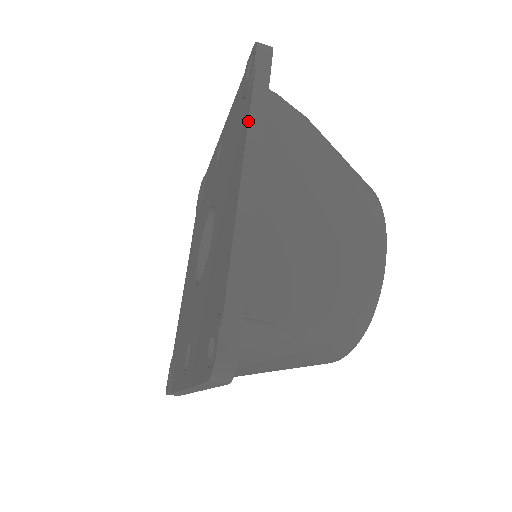
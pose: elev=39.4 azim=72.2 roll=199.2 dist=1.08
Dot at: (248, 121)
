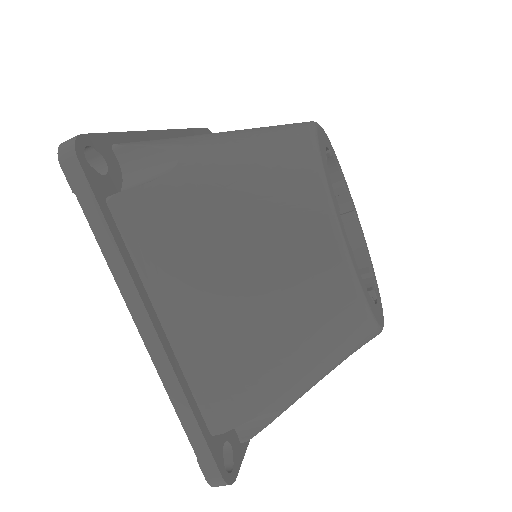
Dot at: occluded
